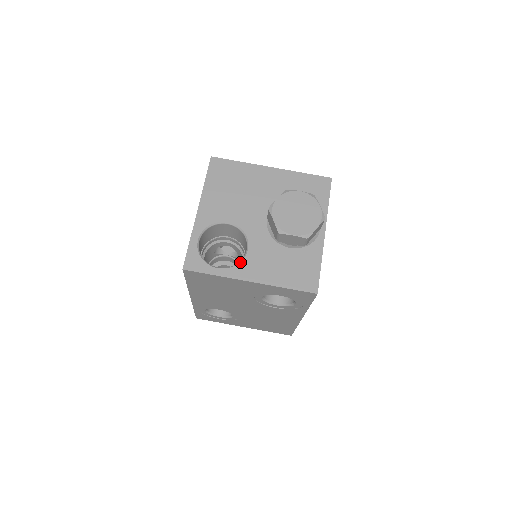
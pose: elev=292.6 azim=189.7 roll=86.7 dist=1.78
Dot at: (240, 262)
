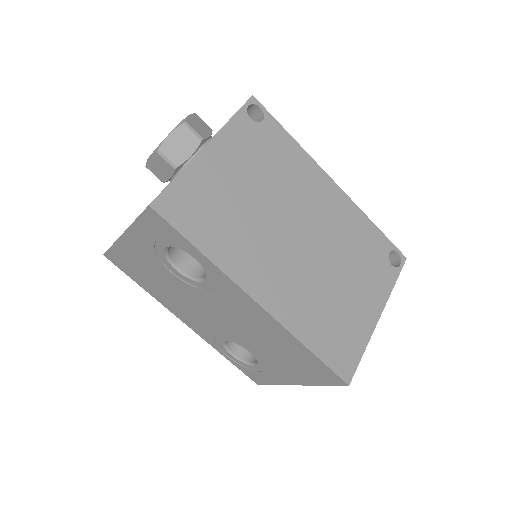
Dot at: occluded
